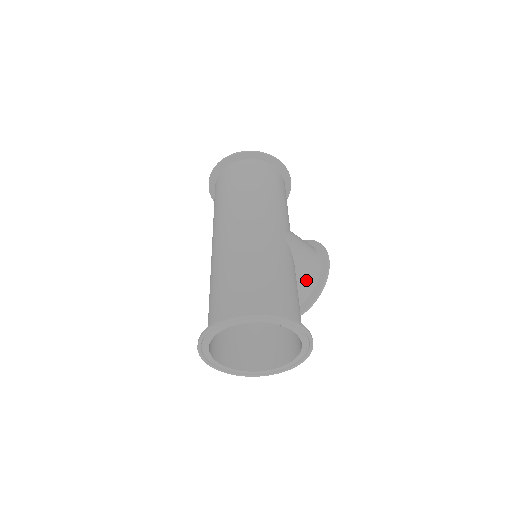
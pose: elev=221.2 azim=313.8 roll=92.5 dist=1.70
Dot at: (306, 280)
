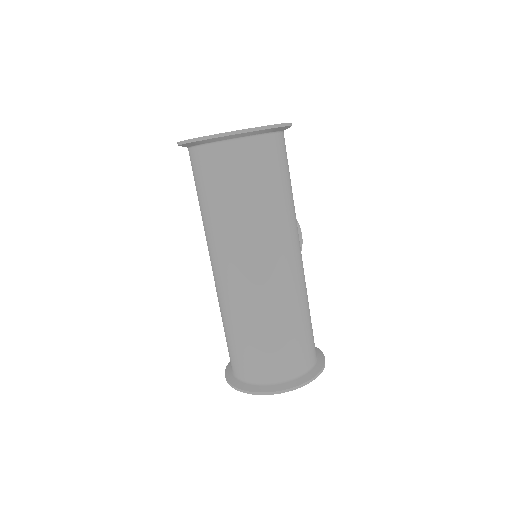
Dot at: occluded
